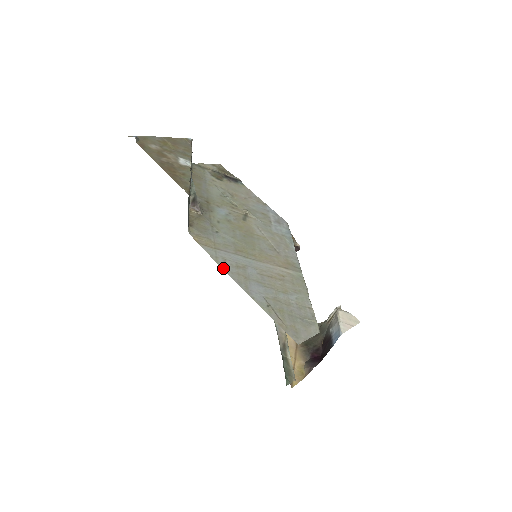
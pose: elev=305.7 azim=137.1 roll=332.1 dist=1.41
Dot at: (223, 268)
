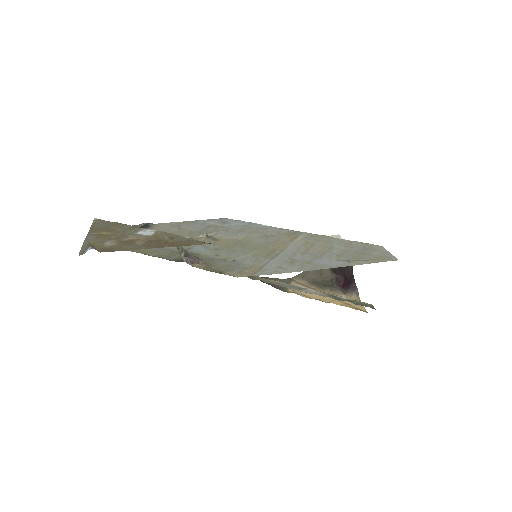
Dot at: occluded
